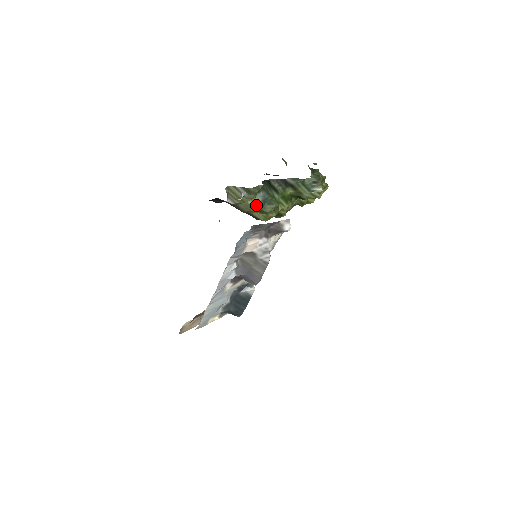
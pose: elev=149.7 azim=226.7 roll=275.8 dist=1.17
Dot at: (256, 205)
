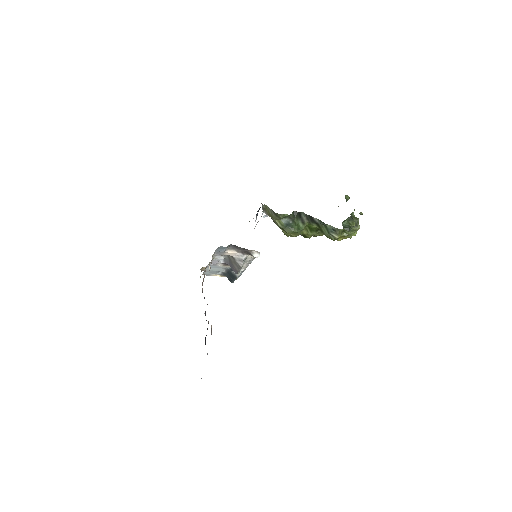
Dot at: (280, 224)
